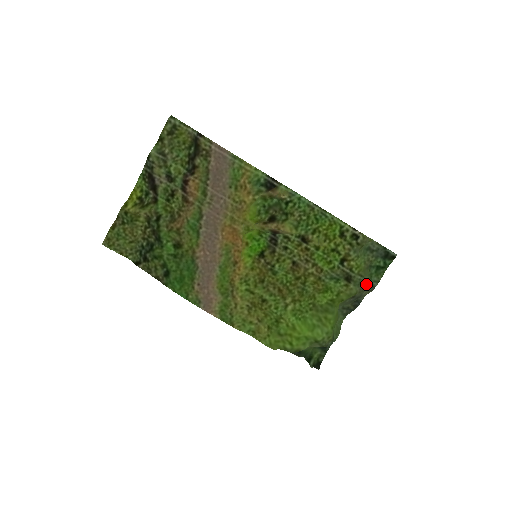
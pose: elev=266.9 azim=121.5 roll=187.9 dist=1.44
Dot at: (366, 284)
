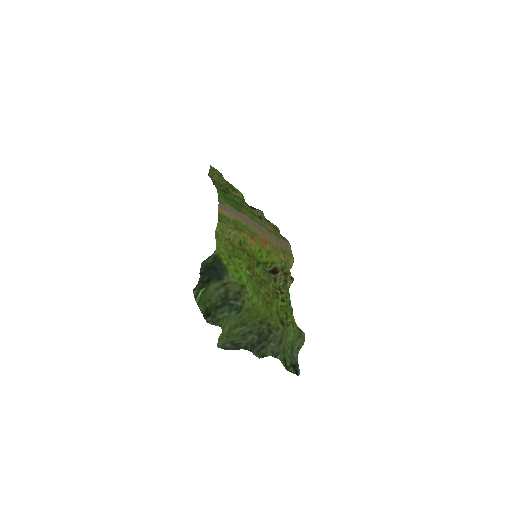
Dot at: (280, 344)
